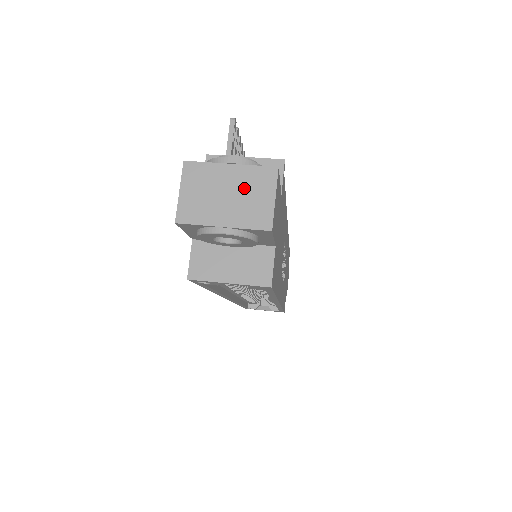
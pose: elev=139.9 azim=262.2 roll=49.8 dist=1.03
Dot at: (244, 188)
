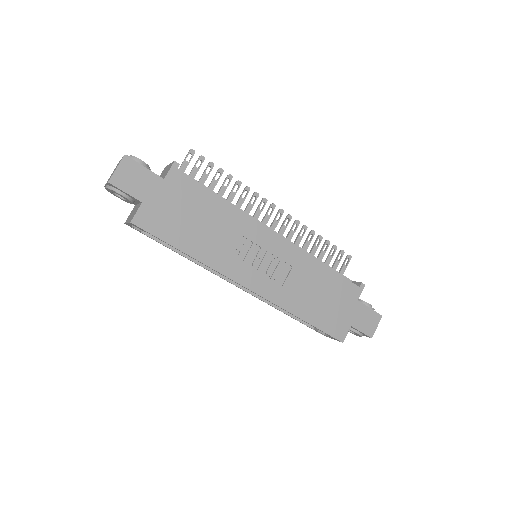
Dot at: occluded
